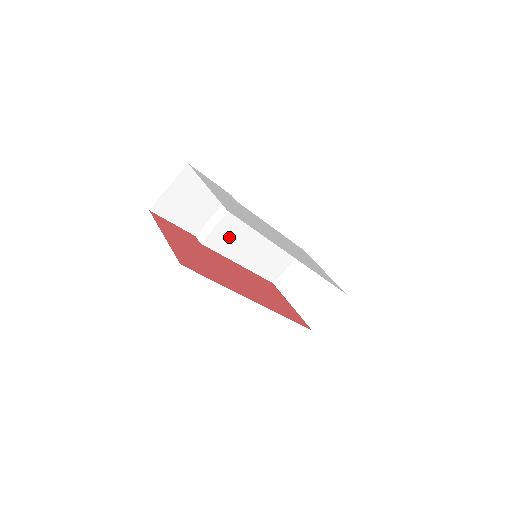
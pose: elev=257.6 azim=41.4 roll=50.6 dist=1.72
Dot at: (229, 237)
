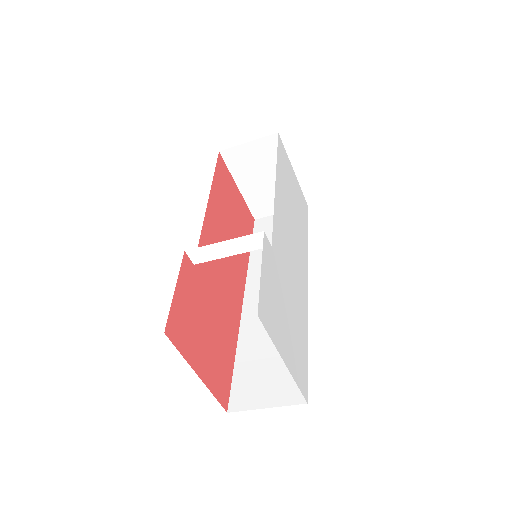
Dot at: occluded
